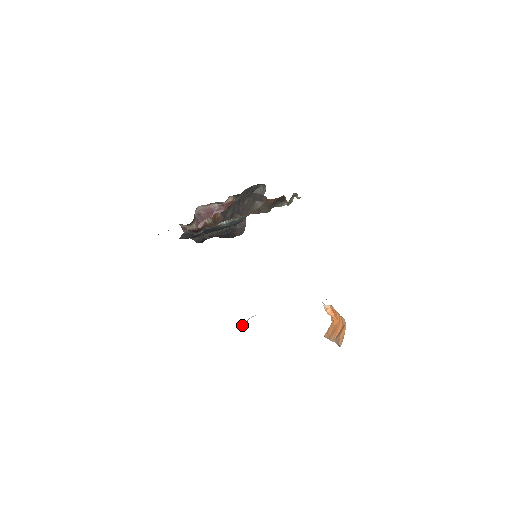
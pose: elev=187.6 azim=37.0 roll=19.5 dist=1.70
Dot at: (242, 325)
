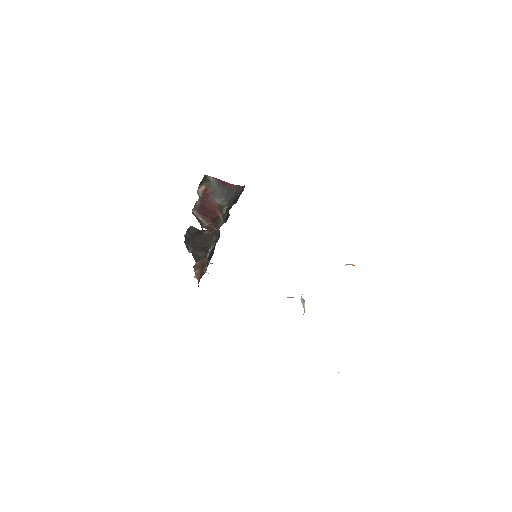
Dot at: occluded
